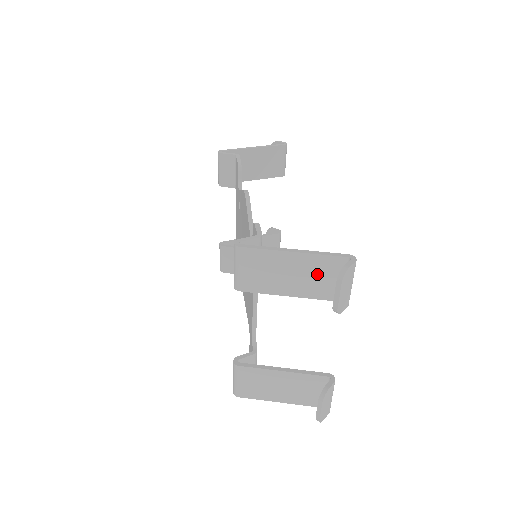
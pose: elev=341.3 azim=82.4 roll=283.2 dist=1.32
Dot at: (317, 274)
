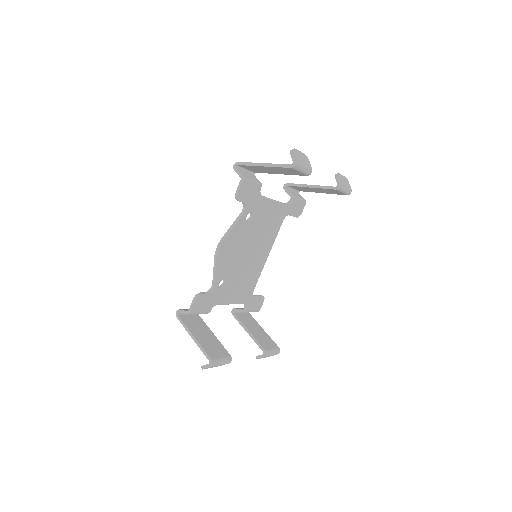
Dot at: occluded
